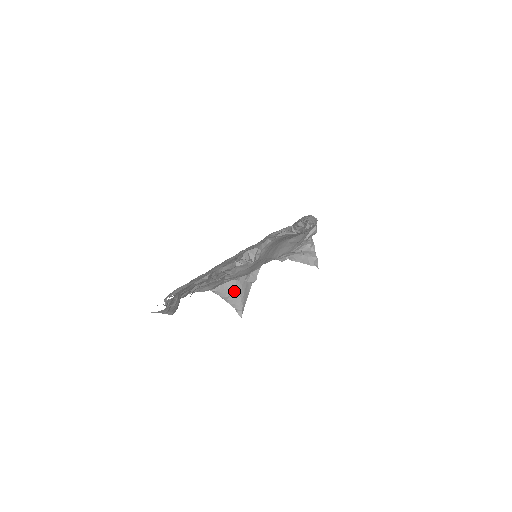
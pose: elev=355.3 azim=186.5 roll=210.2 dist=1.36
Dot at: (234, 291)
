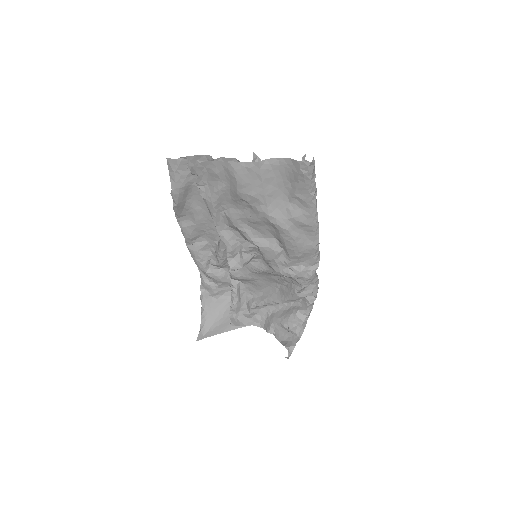
Dot at: (214, 314)
